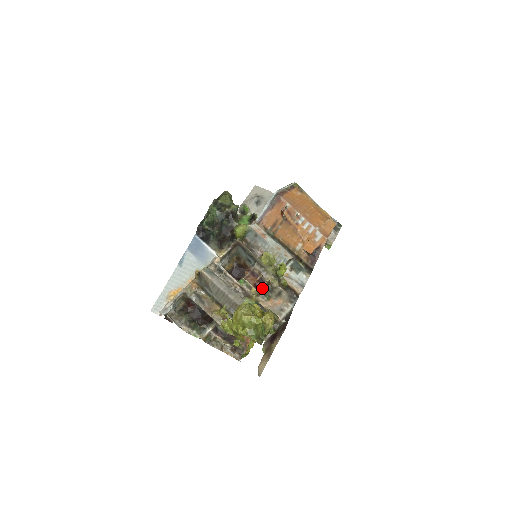
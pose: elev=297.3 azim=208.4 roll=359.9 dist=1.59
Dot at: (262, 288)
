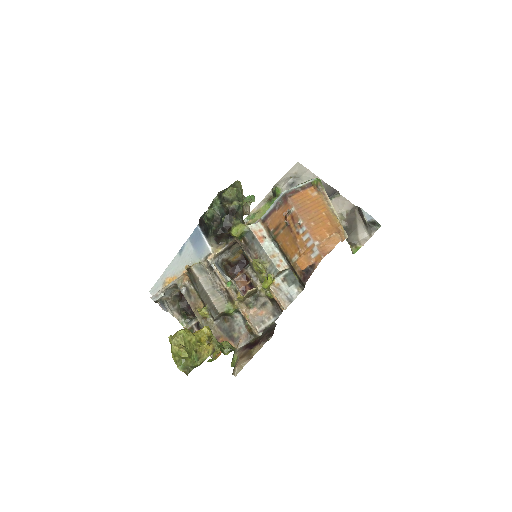
Dot at: (247, 295)
